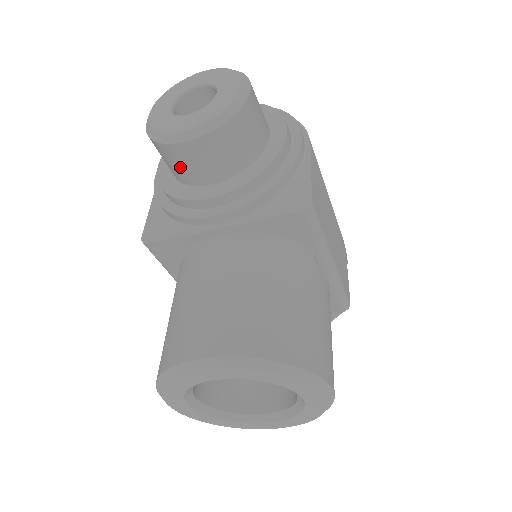
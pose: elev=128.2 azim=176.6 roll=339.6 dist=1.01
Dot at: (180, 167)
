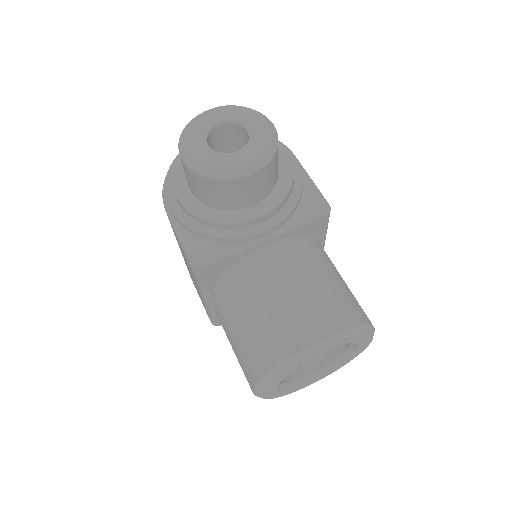
Dot at: (229, 197)
